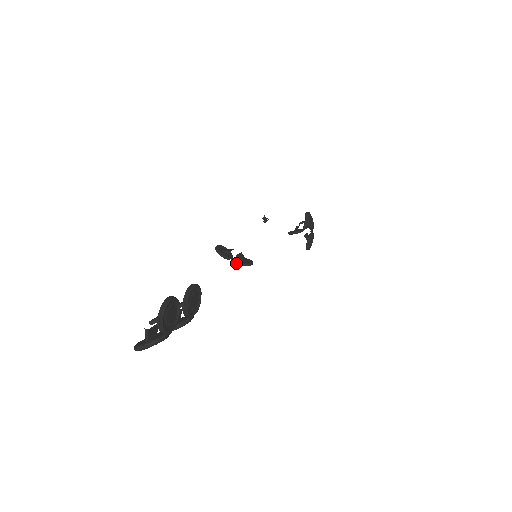
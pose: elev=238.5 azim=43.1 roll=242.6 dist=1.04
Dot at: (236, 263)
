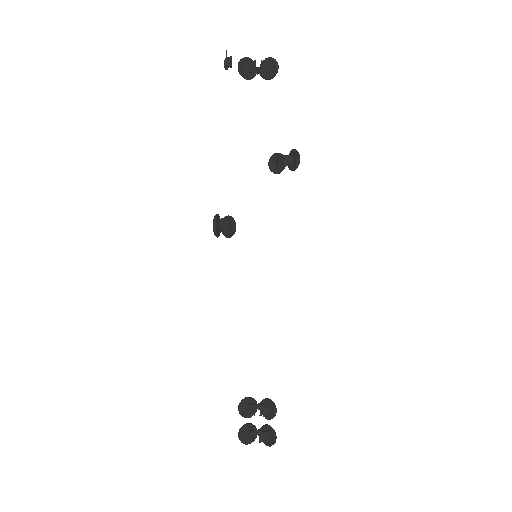
Dot at: (226, 237)
